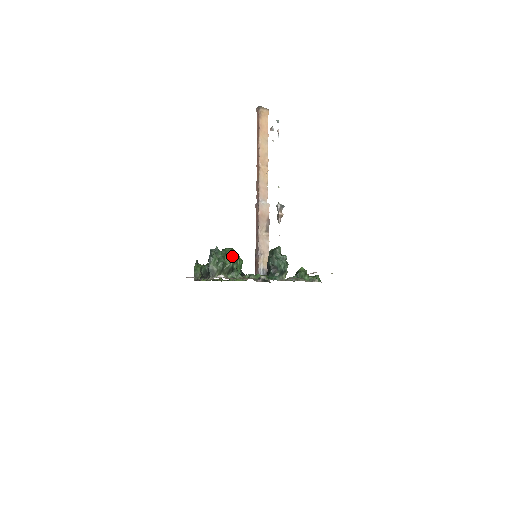
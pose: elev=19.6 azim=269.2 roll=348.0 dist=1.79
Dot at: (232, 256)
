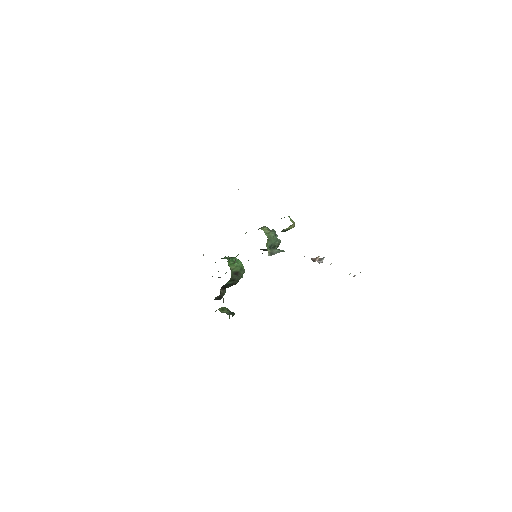
Dot at: occluded
